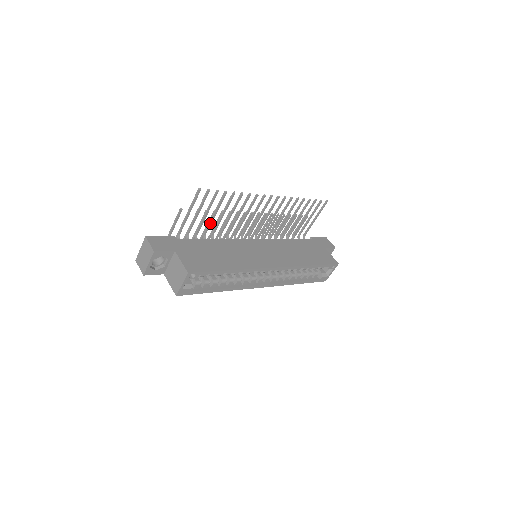
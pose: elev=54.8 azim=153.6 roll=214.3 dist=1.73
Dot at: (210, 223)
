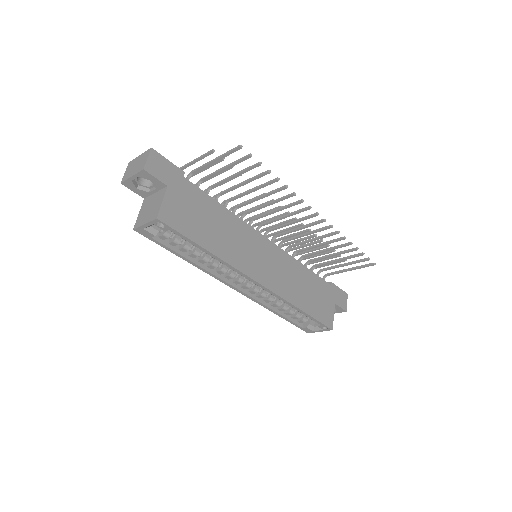
Dot at: (233, 188)
